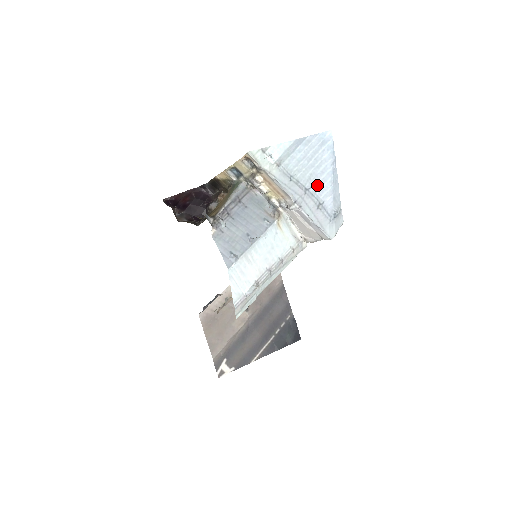
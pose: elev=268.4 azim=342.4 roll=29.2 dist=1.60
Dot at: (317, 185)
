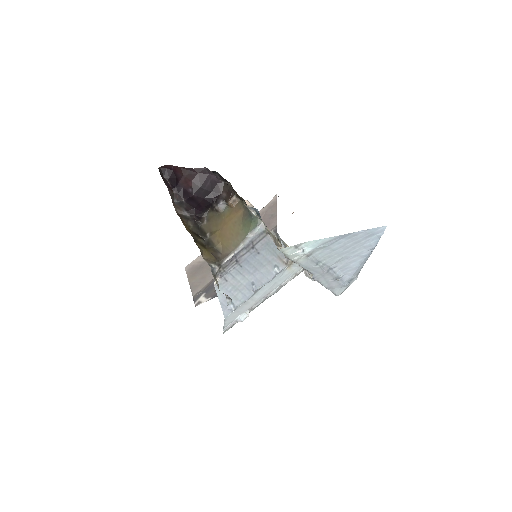
Dot at: (344, 265)
